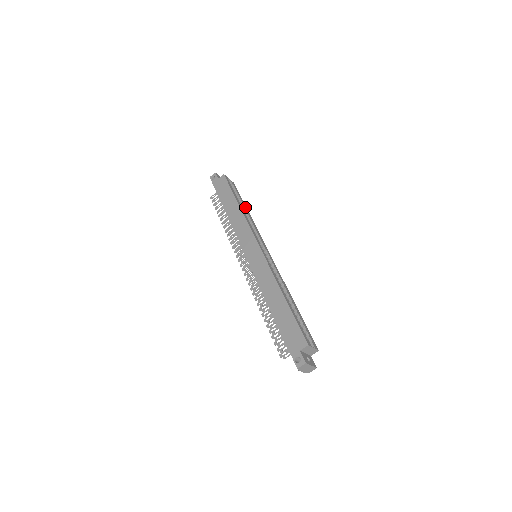
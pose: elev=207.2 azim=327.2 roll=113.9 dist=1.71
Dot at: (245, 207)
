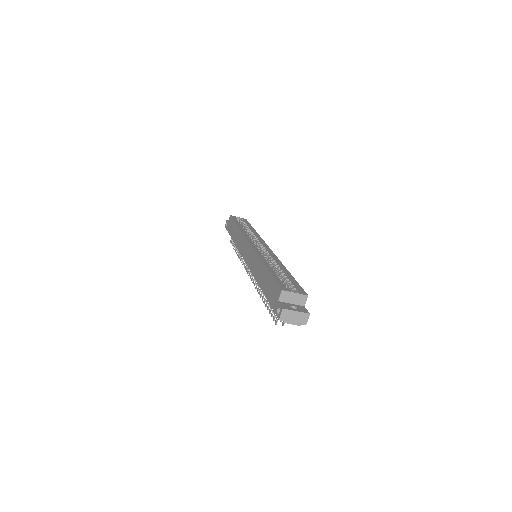
Dot at: (251, 228)
